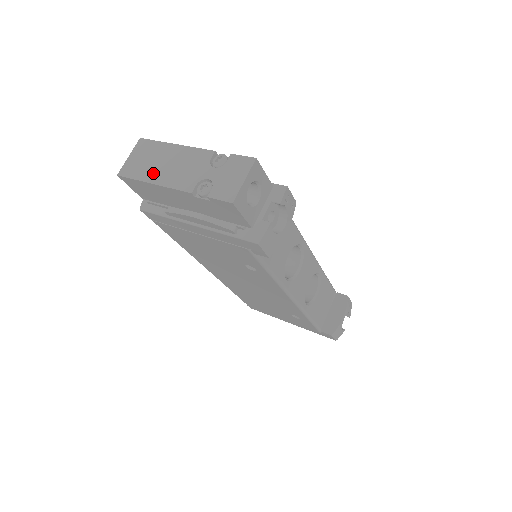
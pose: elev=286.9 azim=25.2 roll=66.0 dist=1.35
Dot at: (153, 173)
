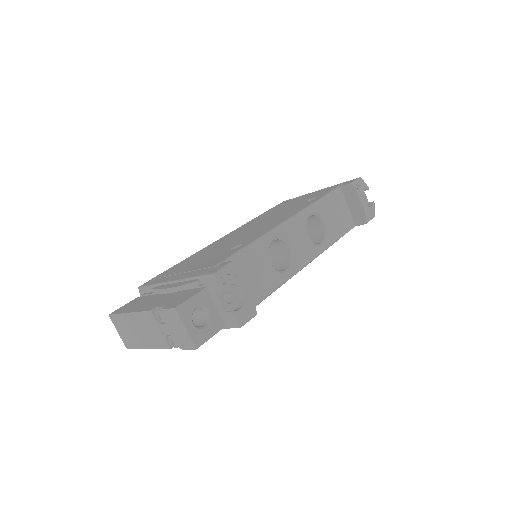
Dot at: (140, 341)
